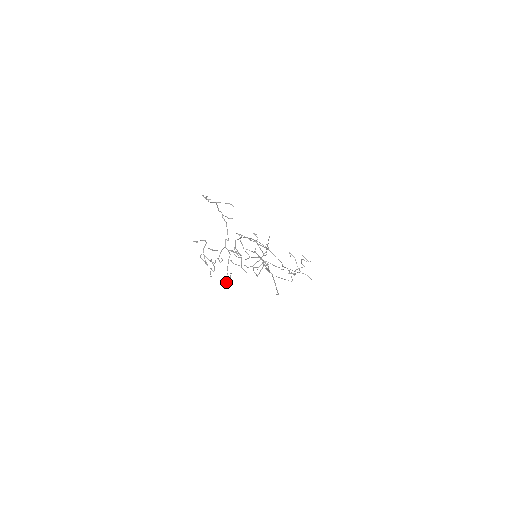
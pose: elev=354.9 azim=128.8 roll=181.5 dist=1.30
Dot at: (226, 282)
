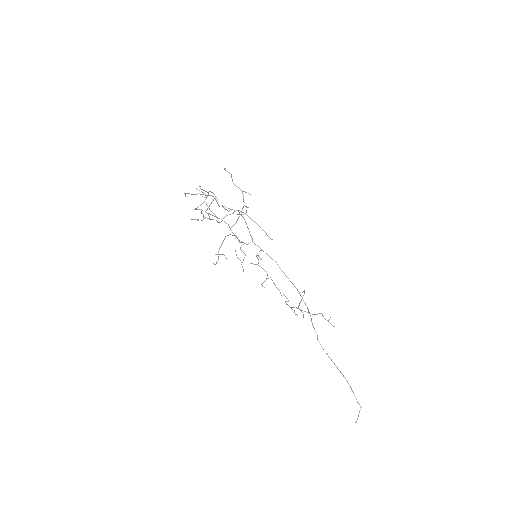
Dot at: (217, 261)
